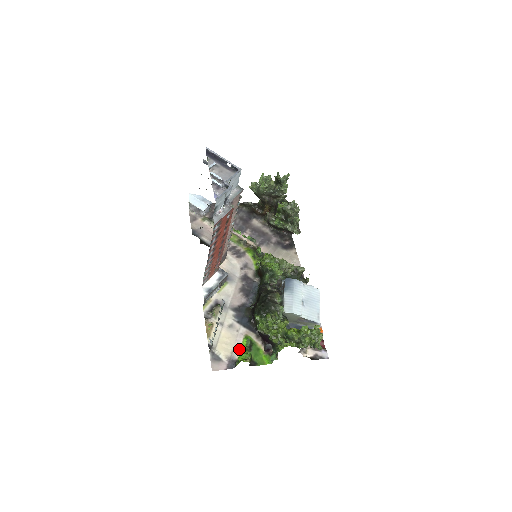
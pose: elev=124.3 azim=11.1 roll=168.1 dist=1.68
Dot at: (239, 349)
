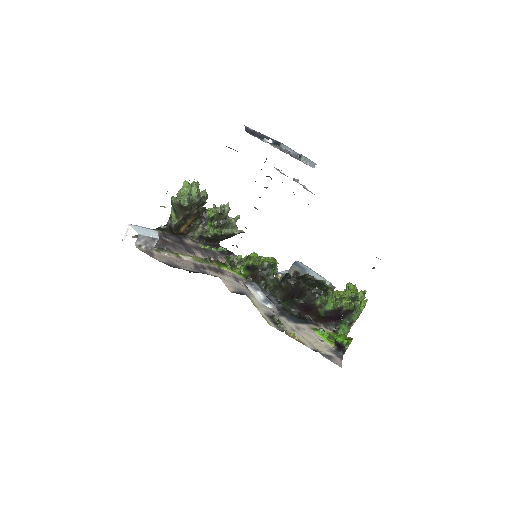
Dot at: (324, 341)
